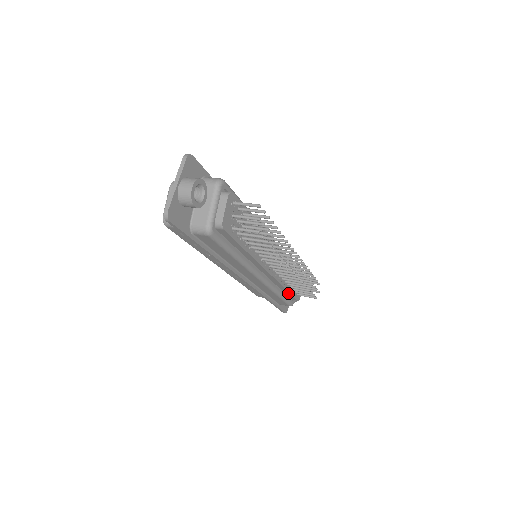
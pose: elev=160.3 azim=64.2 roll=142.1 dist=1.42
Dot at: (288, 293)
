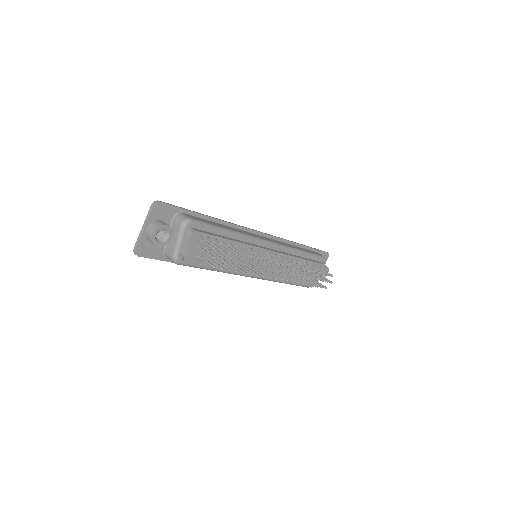
Dot at: occluded
